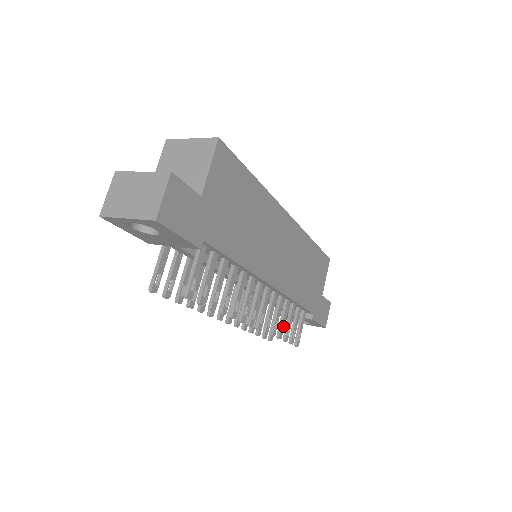
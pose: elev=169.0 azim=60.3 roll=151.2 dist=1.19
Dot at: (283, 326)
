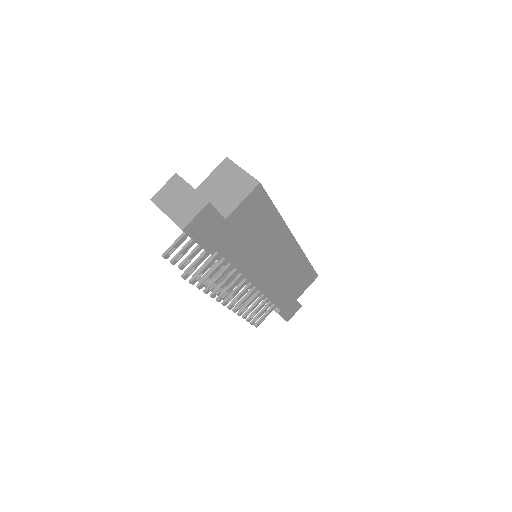
Dot at: (251, 311)
